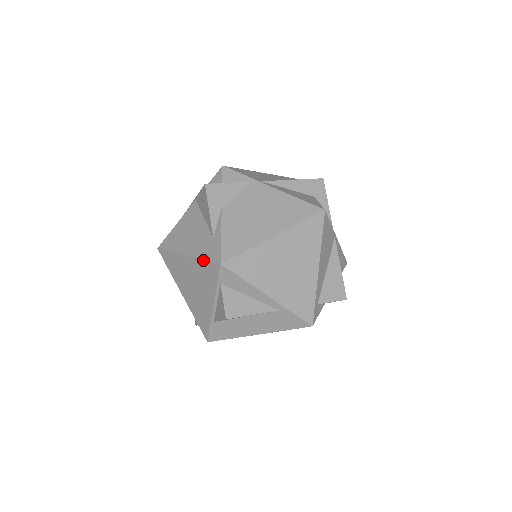
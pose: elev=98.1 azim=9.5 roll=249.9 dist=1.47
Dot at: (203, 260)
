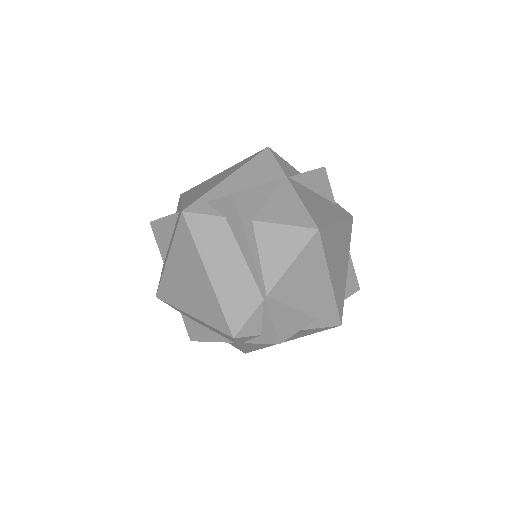
Dot at: occluded
